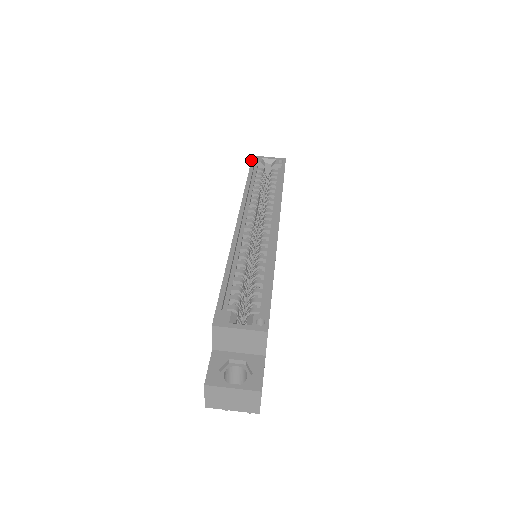
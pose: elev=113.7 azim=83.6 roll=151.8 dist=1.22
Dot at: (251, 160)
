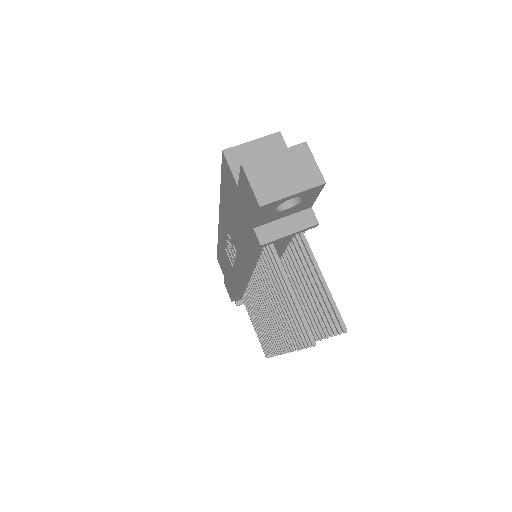
Dot at: occluded
